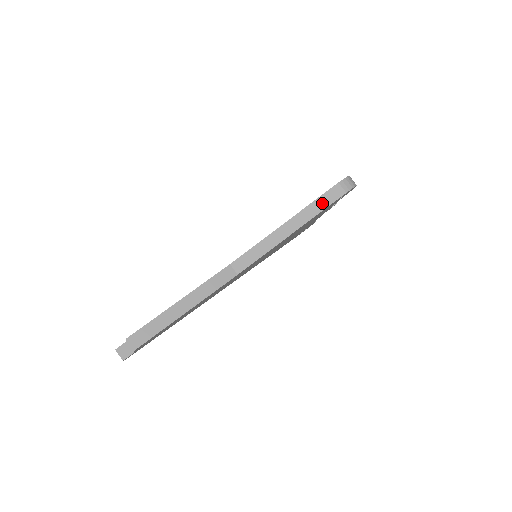
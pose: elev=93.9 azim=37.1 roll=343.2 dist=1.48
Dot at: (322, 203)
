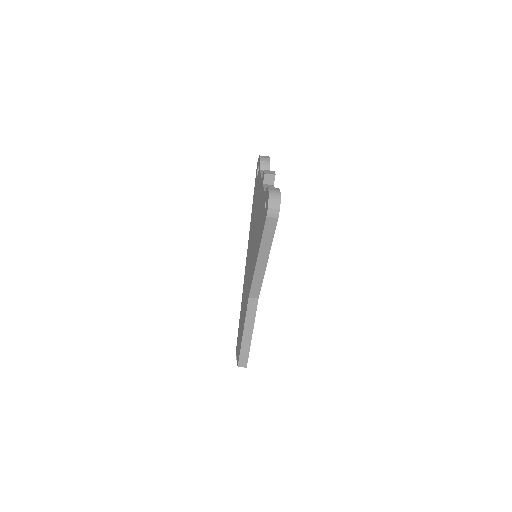
Dot at: (268, 235)
